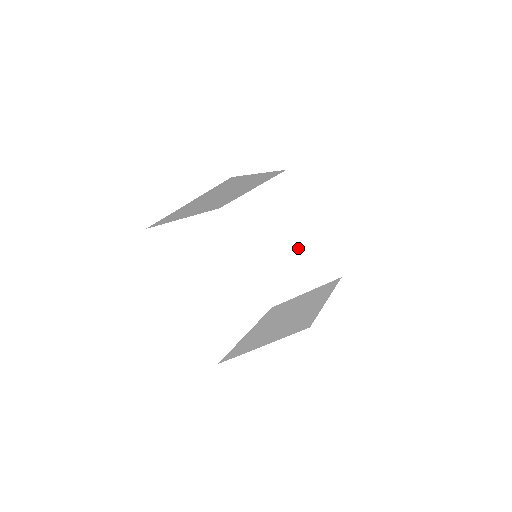
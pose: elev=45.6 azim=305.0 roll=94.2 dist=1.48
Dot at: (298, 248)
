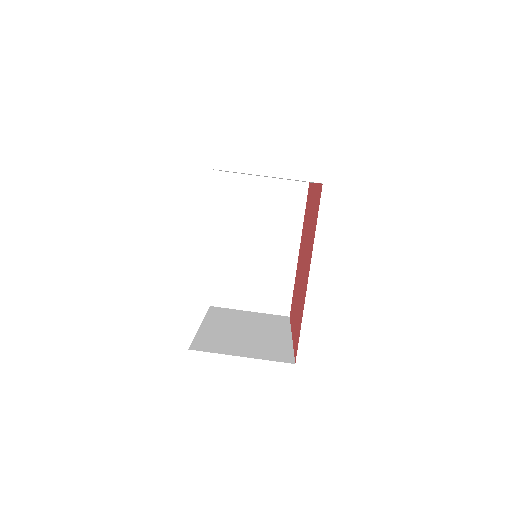
Dot at: (262, 339)
